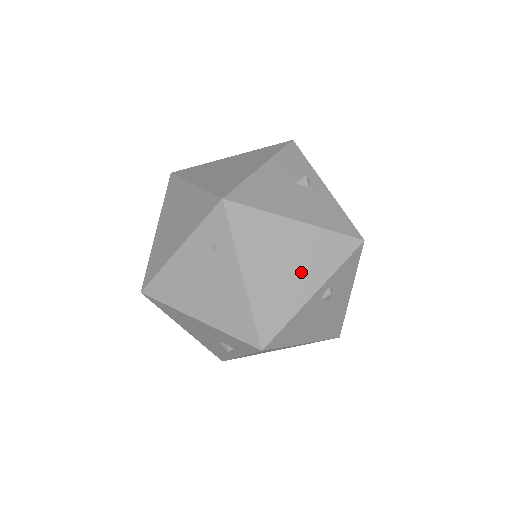
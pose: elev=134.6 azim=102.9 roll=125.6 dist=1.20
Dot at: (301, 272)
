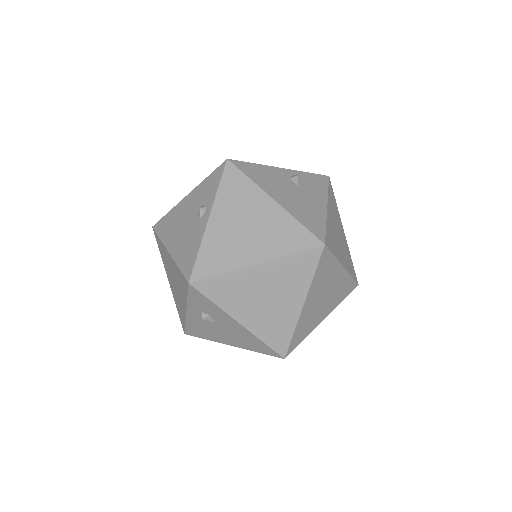
Dot at: occluded
